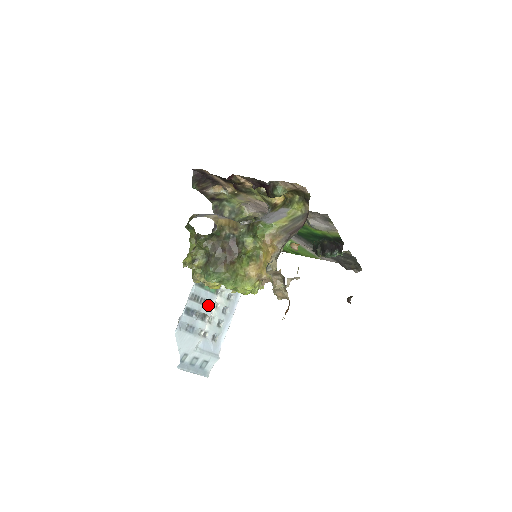
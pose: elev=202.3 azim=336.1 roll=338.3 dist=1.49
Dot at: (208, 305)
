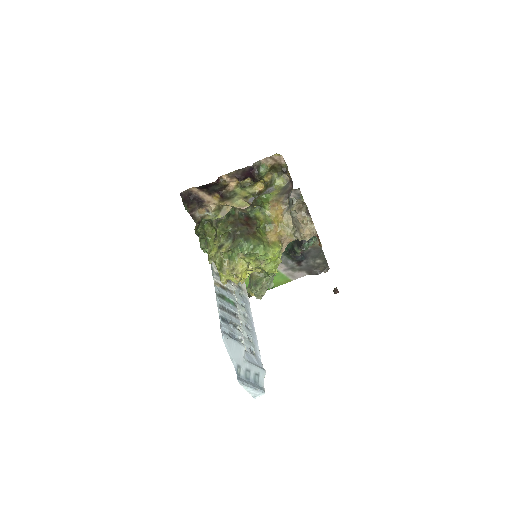
Dot at: (235, 316)
